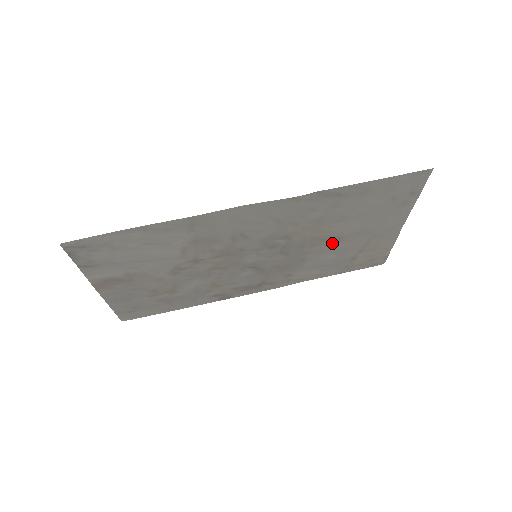
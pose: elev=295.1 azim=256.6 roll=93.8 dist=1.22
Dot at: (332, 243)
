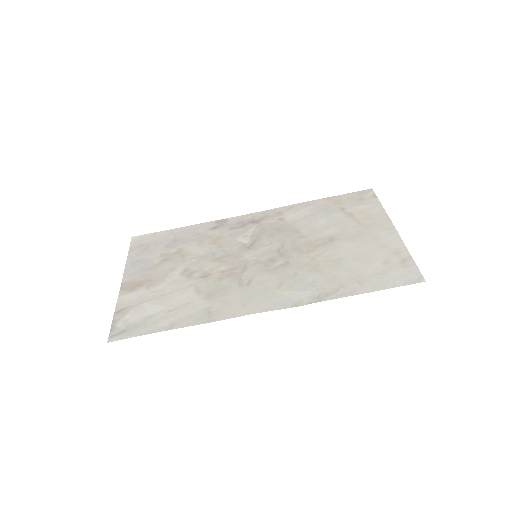
Dot at: (325, 237)
